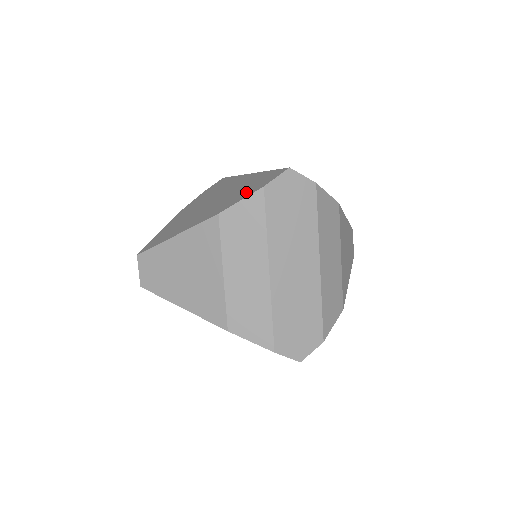
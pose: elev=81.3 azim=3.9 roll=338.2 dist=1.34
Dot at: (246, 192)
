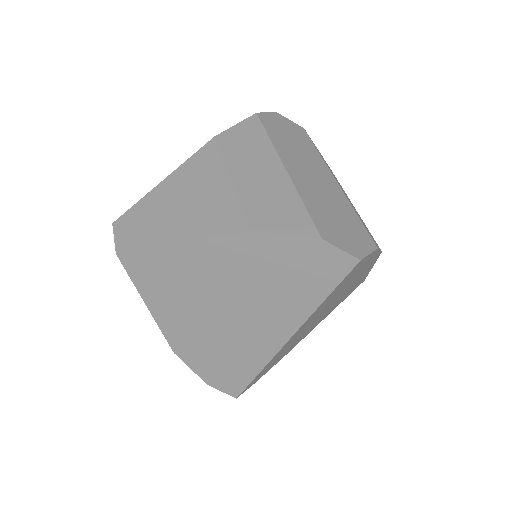
Dot at: occluded
